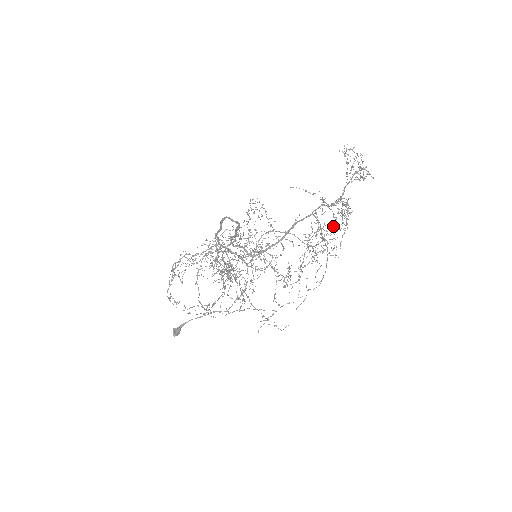
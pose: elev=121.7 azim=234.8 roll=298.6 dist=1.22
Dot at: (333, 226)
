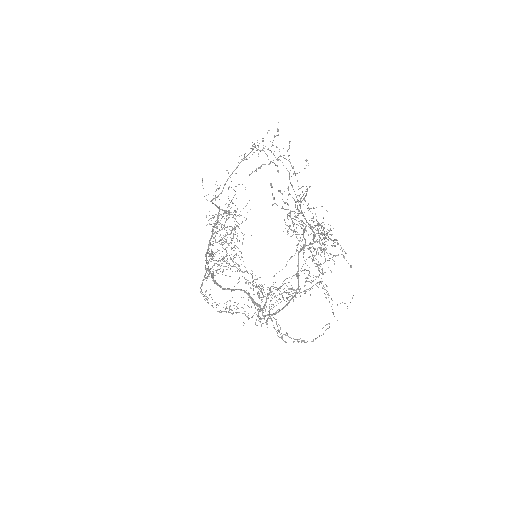
Dot at: occluded
